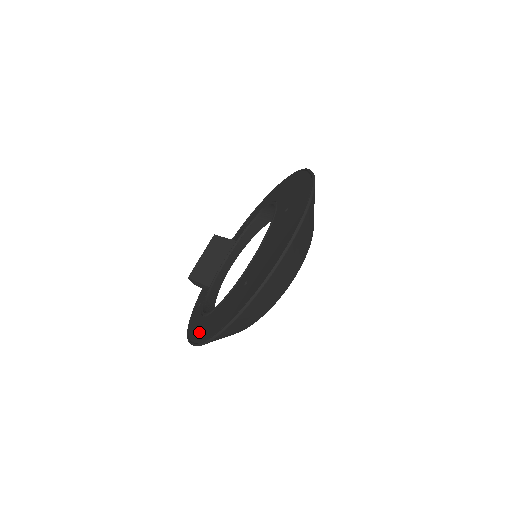
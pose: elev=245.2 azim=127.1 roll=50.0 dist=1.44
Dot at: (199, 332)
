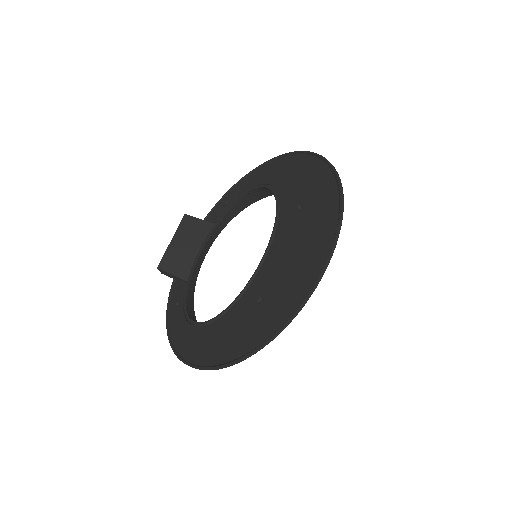
Dot at: (193, 349)
